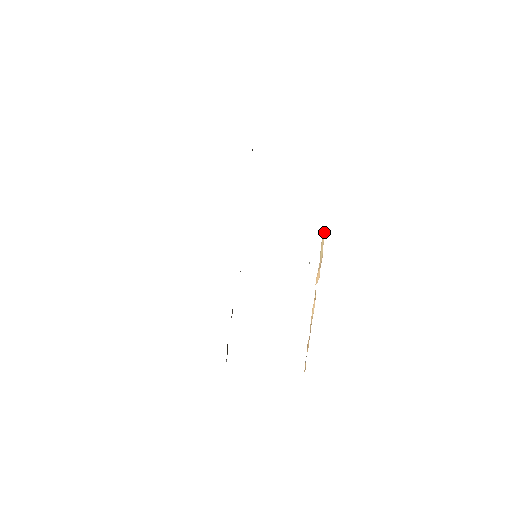
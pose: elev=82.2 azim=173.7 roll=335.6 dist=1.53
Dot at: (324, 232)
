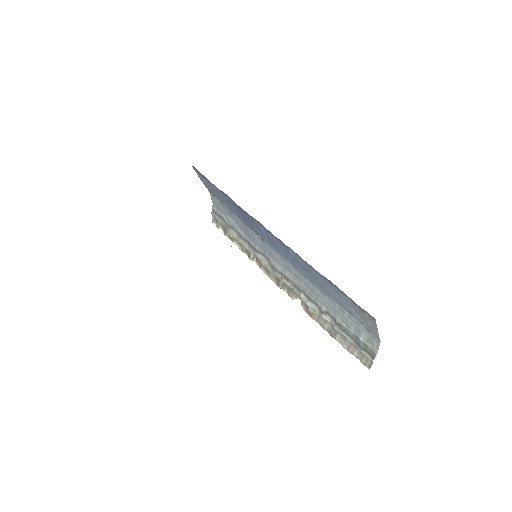
Dot at: occluded
